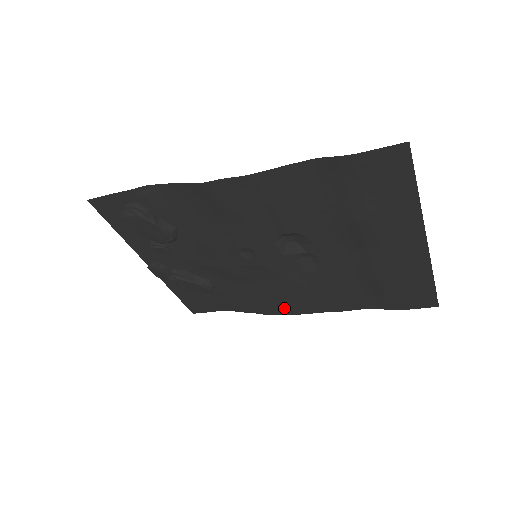
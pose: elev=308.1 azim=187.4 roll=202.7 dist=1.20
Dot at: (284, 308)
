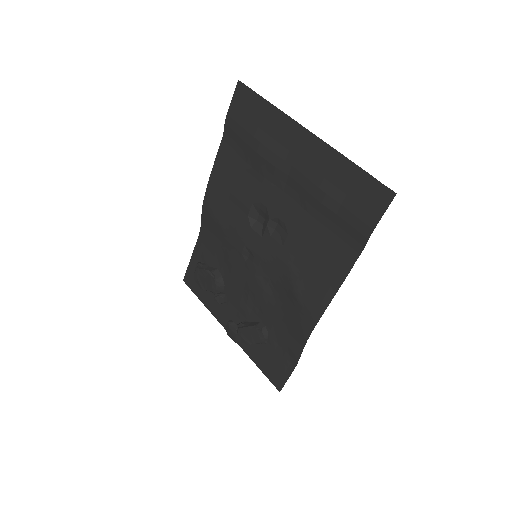
Dot at: (307, 312)
